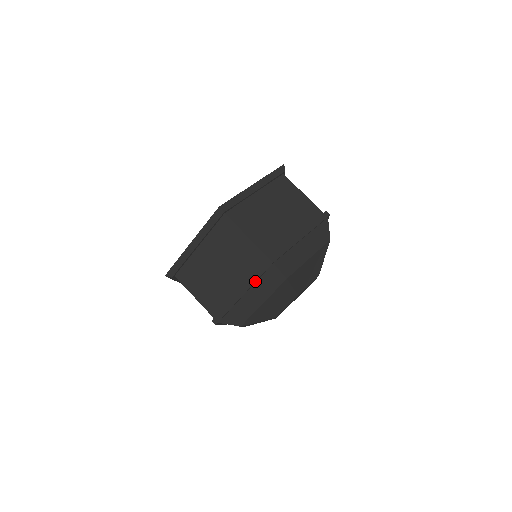
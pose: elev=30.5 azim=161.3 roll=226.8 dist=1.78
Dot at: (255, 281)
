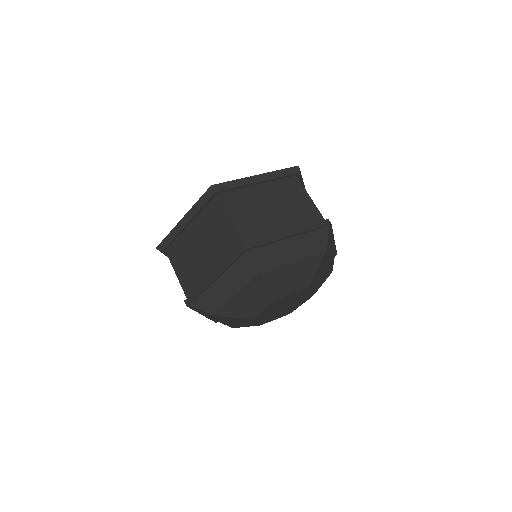
Dot at: (308, 230)
